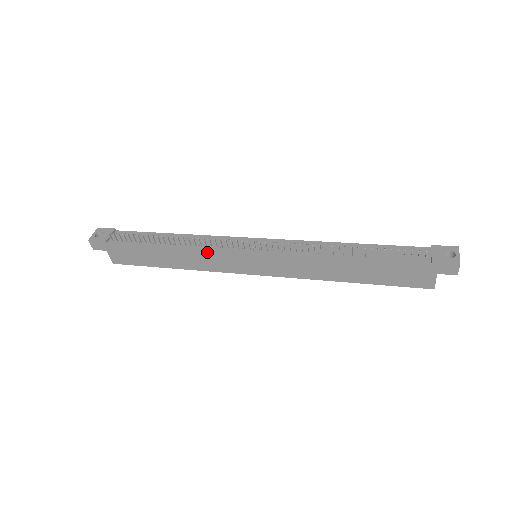
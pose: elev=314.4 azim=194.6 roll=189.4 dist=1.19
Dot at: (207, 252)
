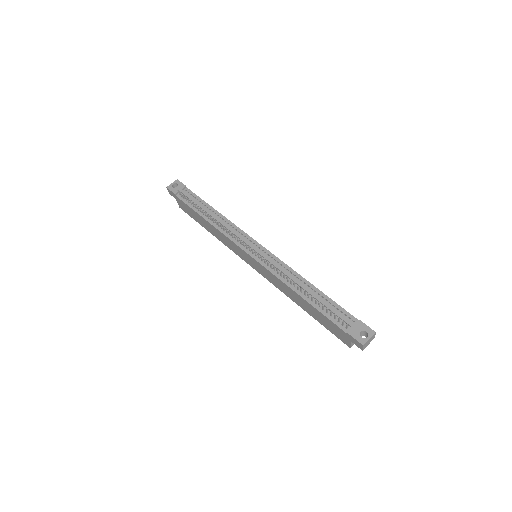
Dot at: (226, 237)
